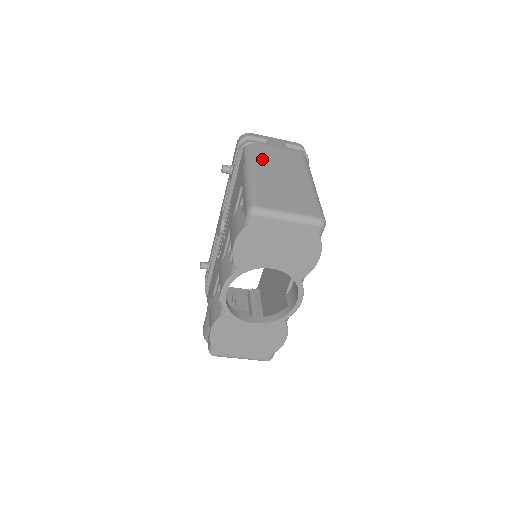
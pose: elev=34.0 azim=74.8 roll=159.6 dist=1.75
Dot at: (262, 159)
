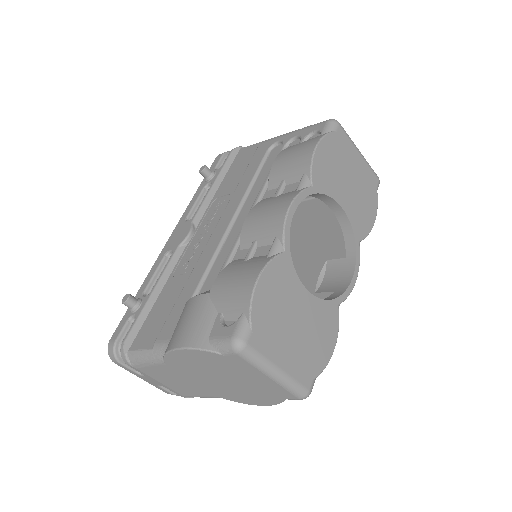
Dot at: occluded
